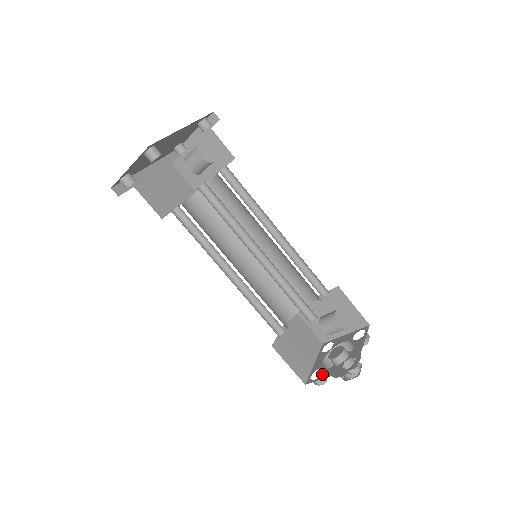
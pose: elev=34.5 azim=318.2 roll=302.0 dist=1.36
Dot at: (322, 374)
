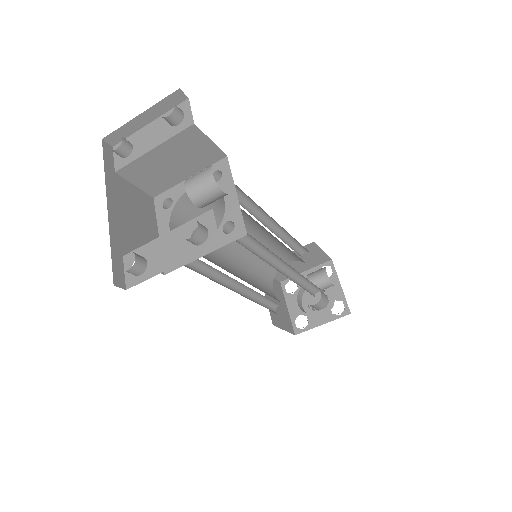
Dot at: (310, 322)
